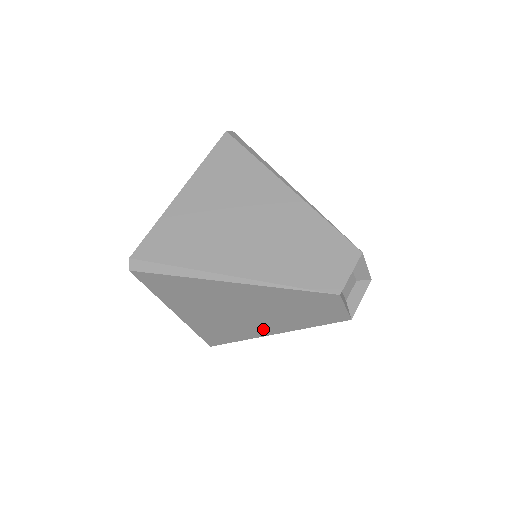
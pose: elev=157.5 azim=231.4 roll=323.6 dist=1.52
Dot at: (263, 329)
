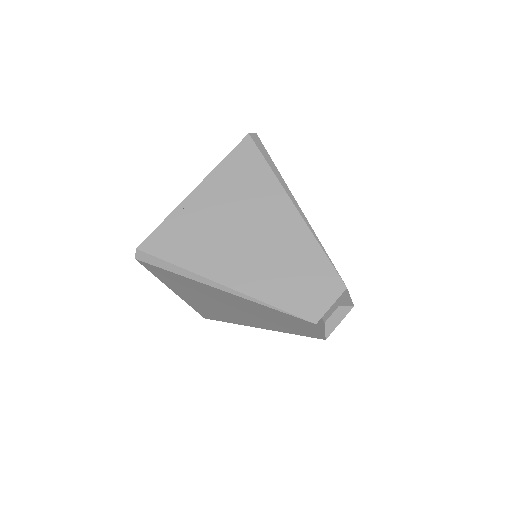
Dot at: (250, 322)
